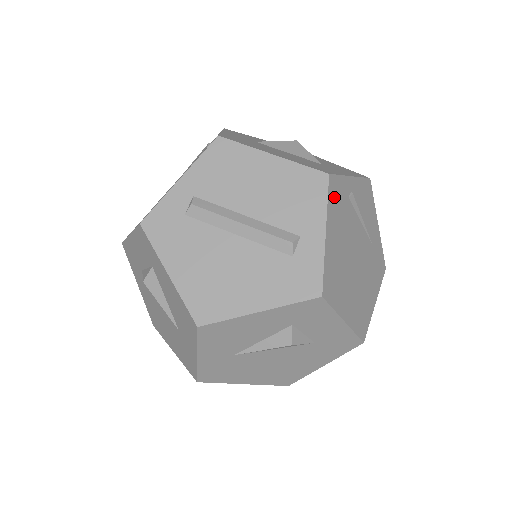
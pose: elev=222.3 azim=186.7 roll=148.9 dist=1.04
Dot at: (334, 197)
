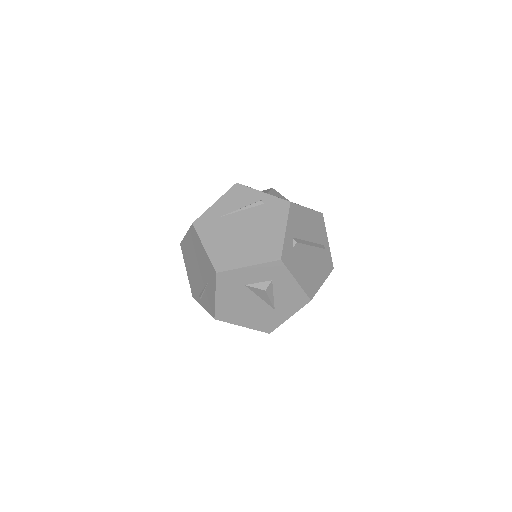
Dot at: occluded
